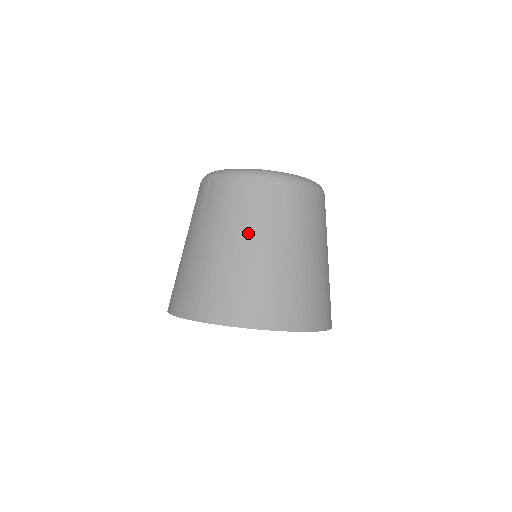
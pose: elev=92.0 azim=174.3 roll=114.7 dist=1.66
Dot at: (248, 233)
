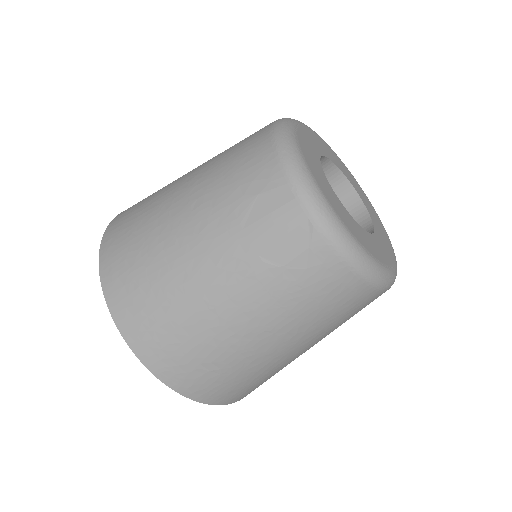
Dot at: (296, 335)
